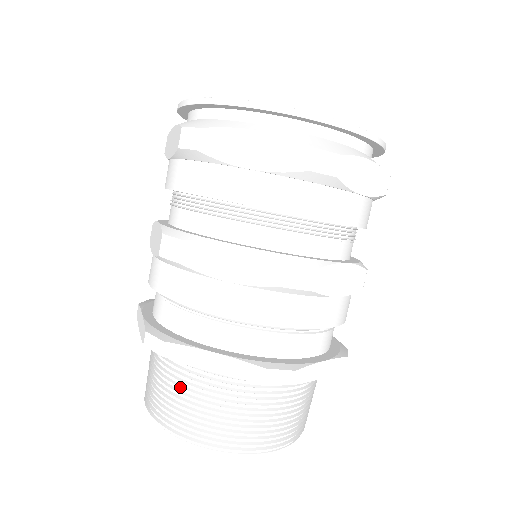
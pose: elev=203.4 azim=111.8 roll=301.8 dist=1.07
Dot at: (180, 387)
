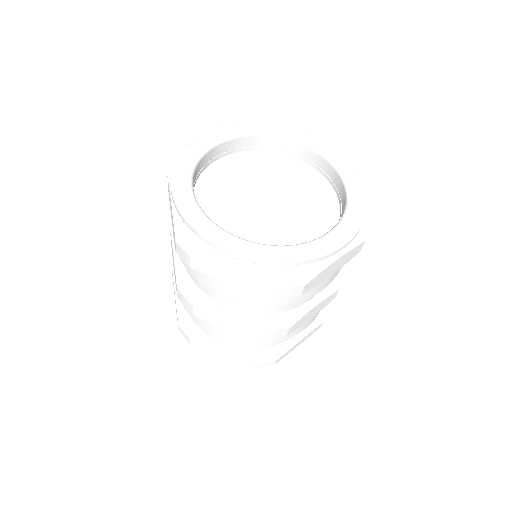
Dot at: occluded
